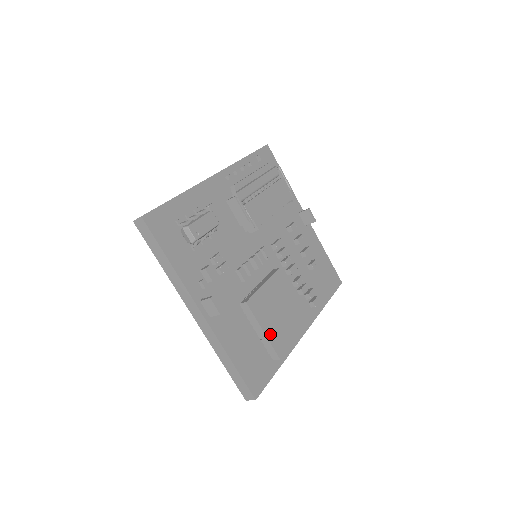
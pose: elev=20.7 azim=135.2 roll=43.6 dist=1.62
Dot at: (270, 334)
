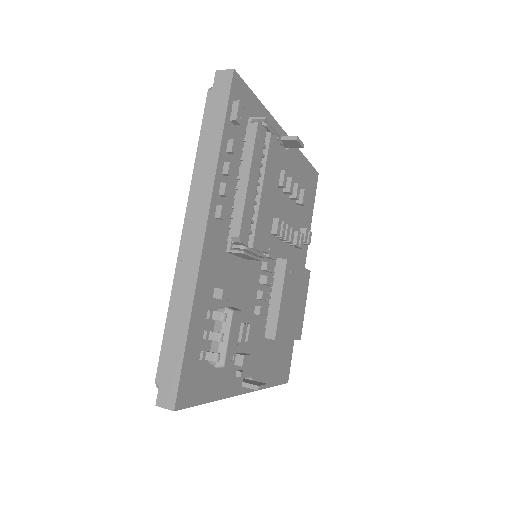
Dot at: (292, 334)
